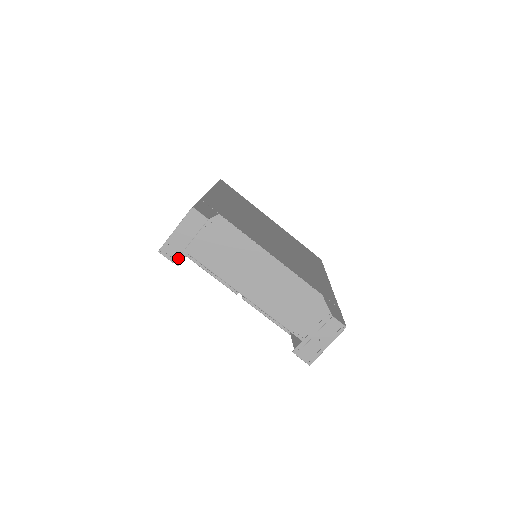
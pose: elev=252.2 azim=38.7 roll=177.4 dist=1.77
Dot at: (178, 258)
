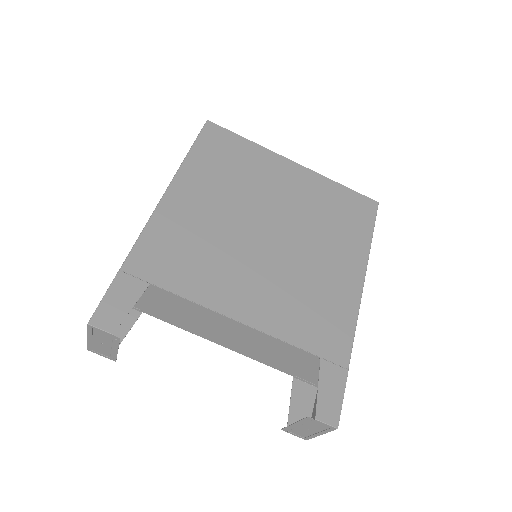
Dot at: (110, 357)
